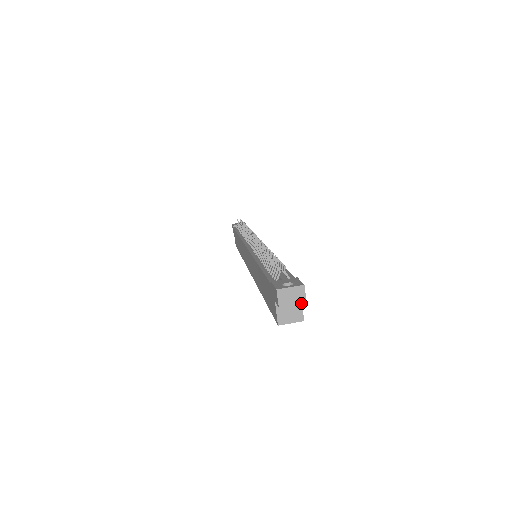
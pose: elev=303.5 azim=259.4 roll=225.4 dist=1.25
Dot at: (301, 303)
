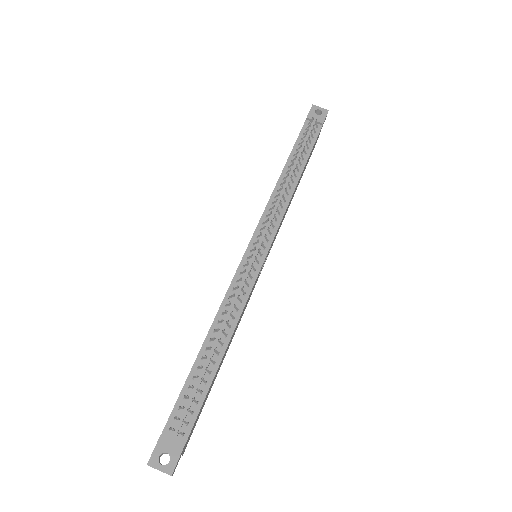
Dot at: occluded
